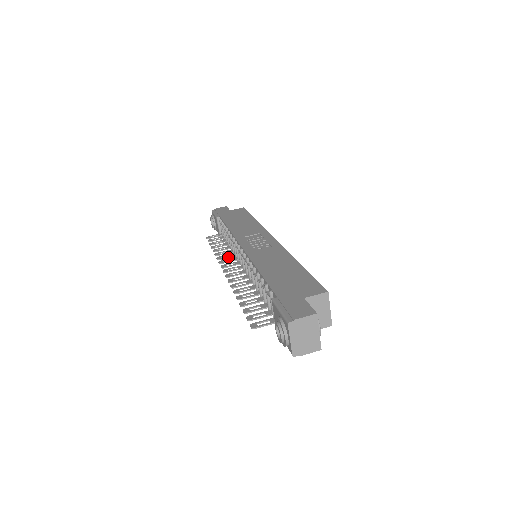
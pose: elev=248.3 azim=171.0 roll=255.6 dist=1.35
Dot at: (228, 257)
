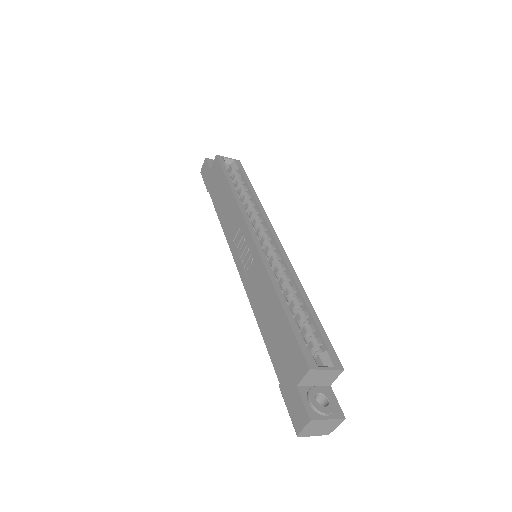
Dot at: occluded
